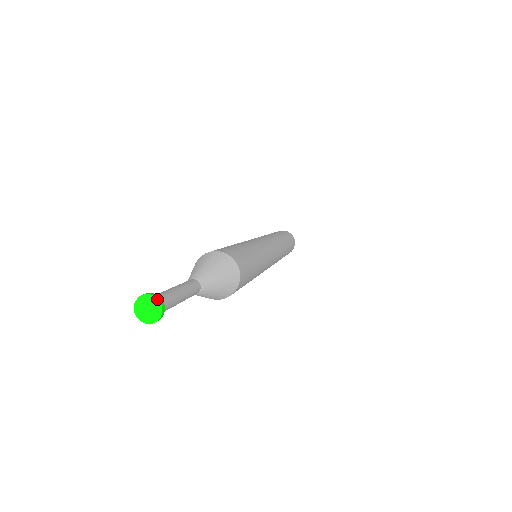
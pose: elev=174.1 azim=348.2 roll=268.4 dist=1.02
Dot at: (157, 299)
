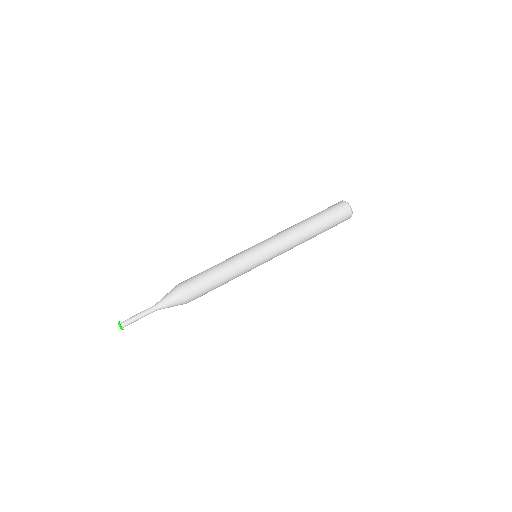
Dot at: (121, 329)
